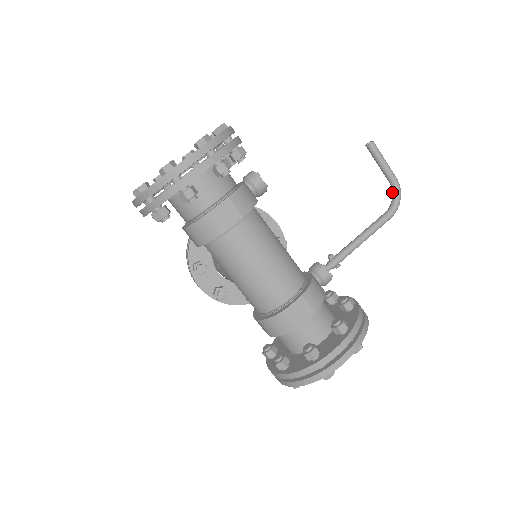
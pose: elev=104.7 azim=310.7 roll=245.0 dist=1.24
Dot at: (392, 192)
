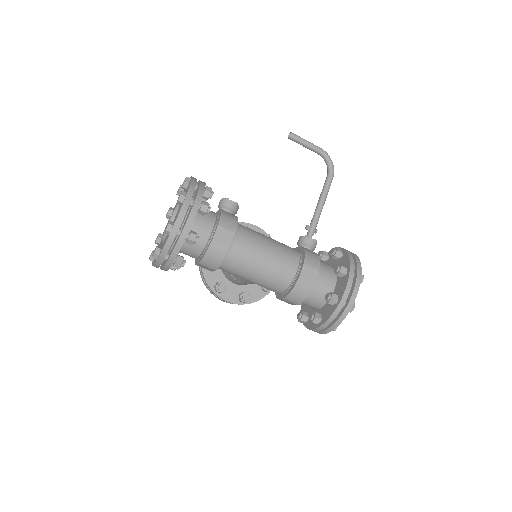
Dot at: (324, 160)
